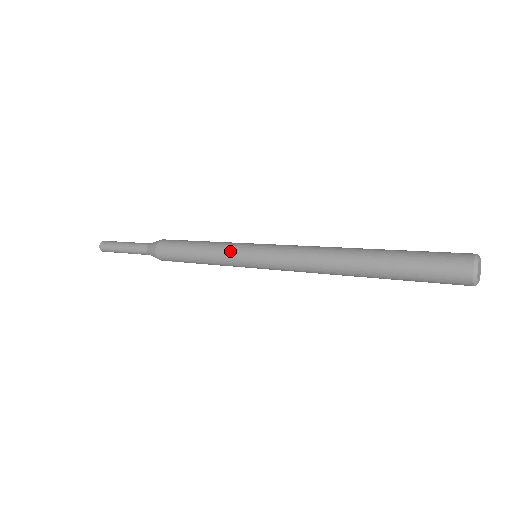
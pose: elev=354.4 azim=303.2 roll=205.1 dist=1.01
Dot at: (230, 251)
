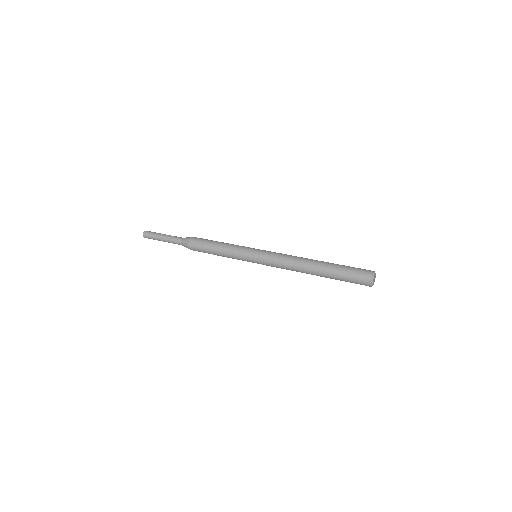
Dot at: (240, 257)
